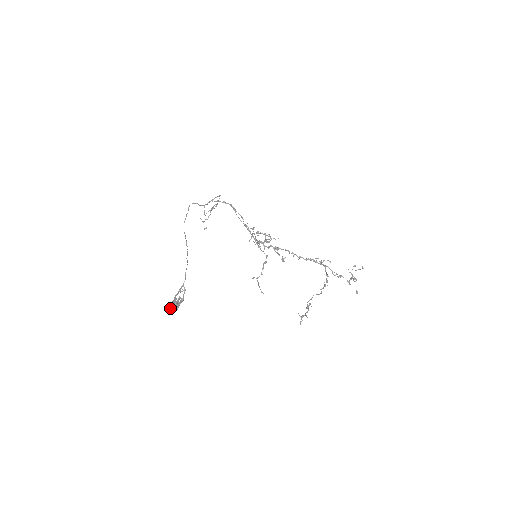
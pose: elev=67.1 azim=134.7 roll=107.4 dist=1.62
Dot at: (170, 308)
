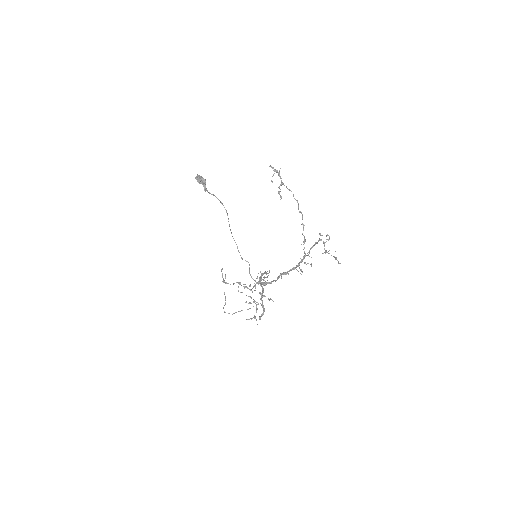
Dot at: (201, 177)
